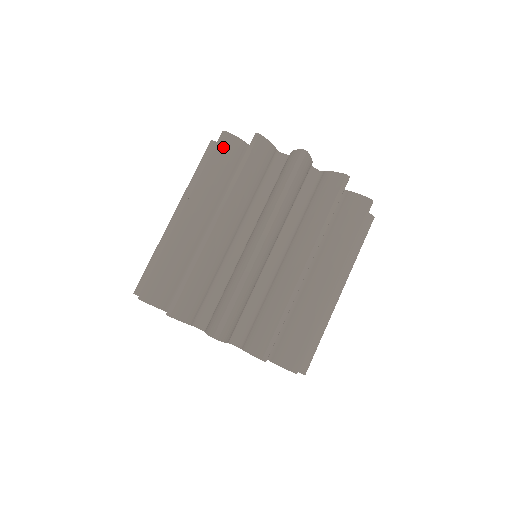
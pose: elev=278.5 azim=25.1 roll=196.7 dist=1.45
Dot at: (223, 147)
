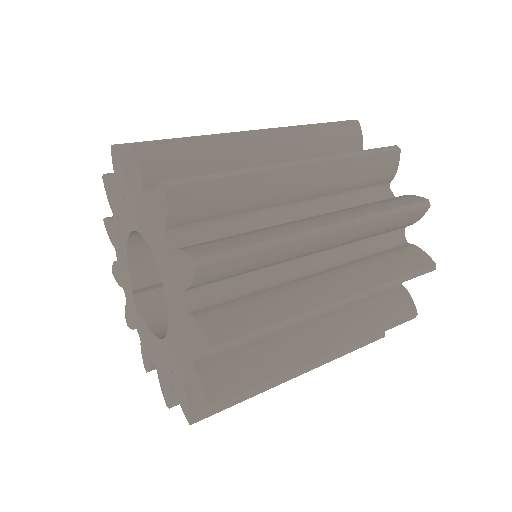
Dot at: occluded
